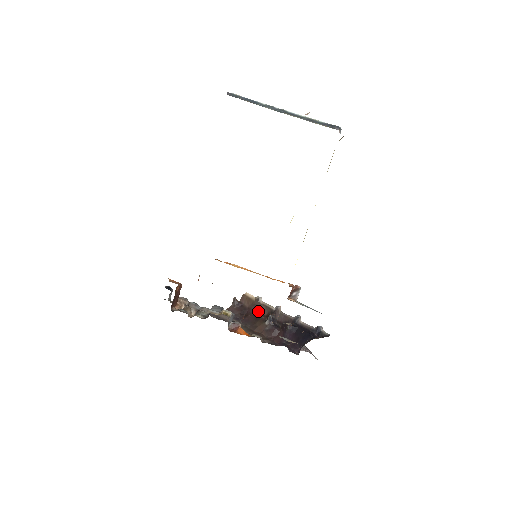
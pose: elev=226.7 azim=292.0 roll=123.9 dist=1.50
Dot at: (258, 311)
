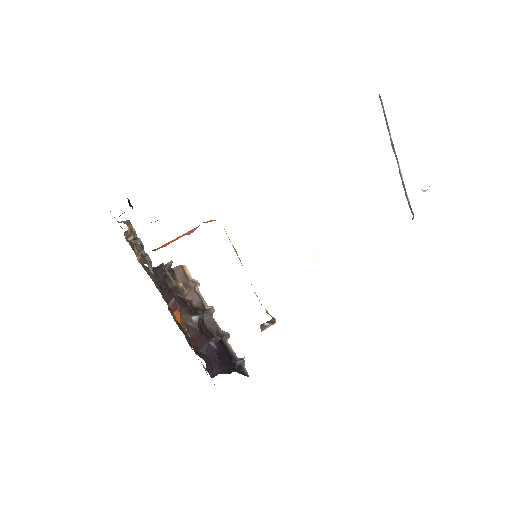
Dot at: (187, 295)
